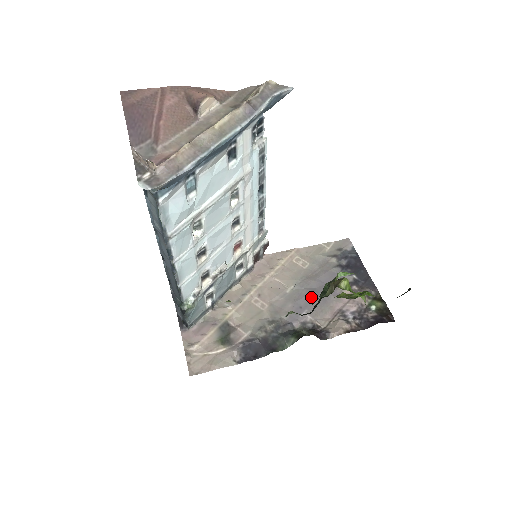
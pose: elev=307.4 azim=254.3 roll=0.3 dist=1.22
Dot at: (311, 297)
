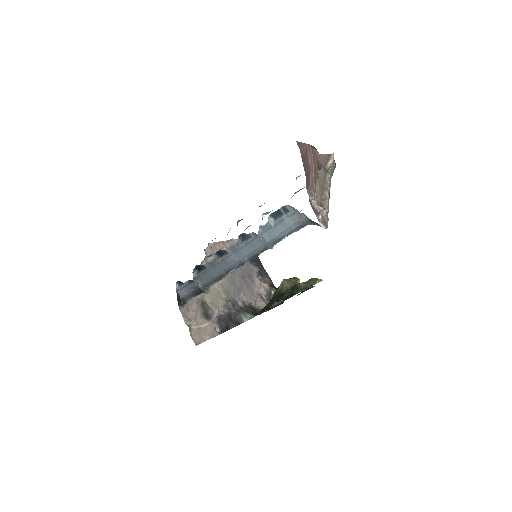
Dot at: (242, 282)
